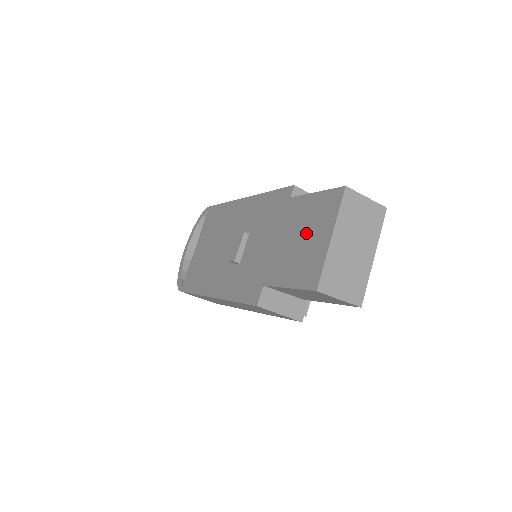
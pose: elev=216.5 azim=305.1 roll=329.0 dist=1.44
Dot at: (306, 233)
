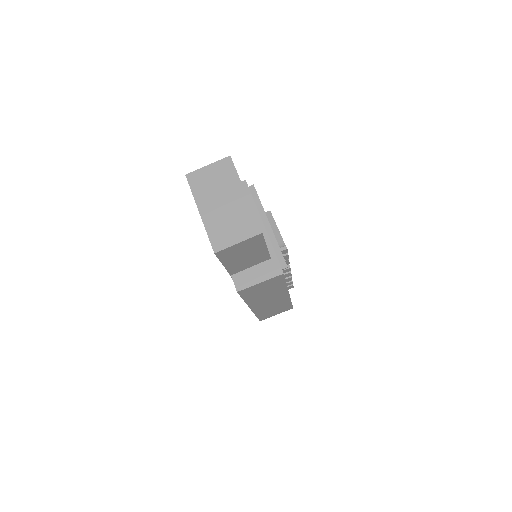
Dot at: occluded
